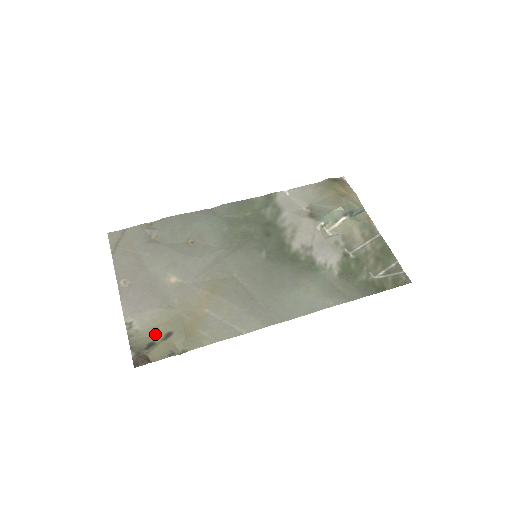
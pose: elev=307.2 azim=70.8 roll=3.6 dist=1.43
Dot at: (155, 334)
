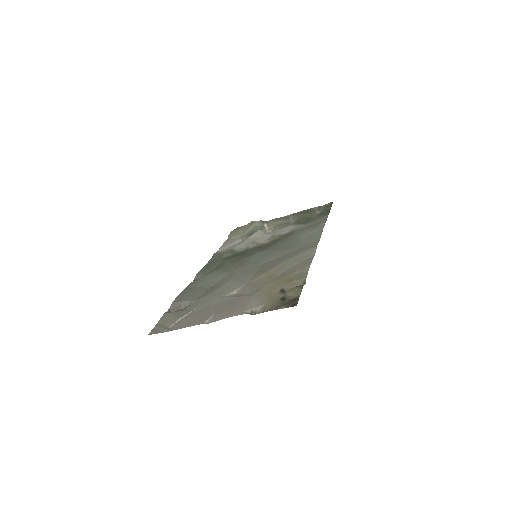
Dot at: (275, 298)
